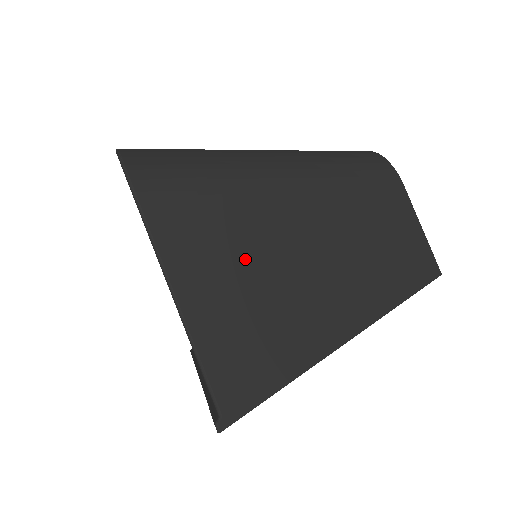
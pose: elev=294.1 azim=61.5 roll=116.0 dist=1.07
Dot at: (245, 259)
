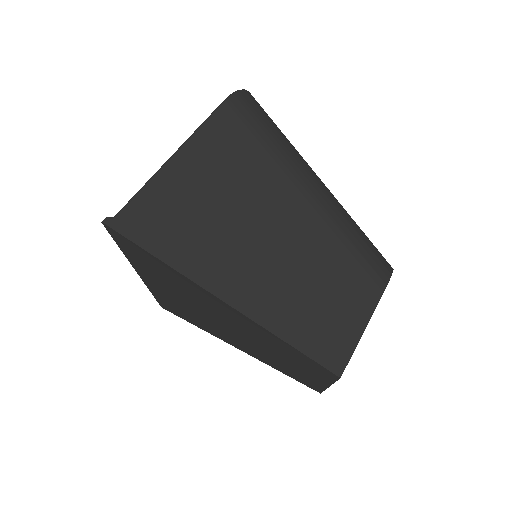
Dot at: (233, 184)
